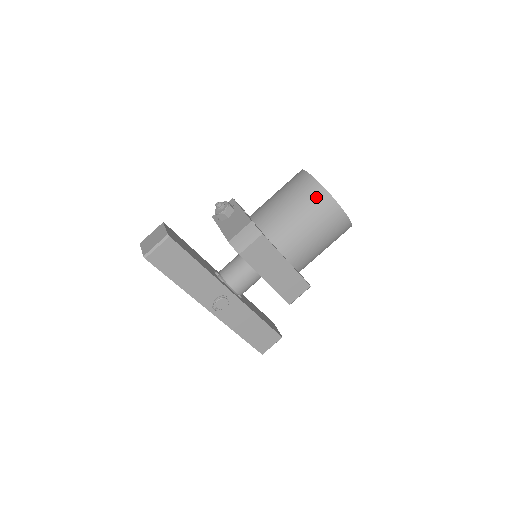
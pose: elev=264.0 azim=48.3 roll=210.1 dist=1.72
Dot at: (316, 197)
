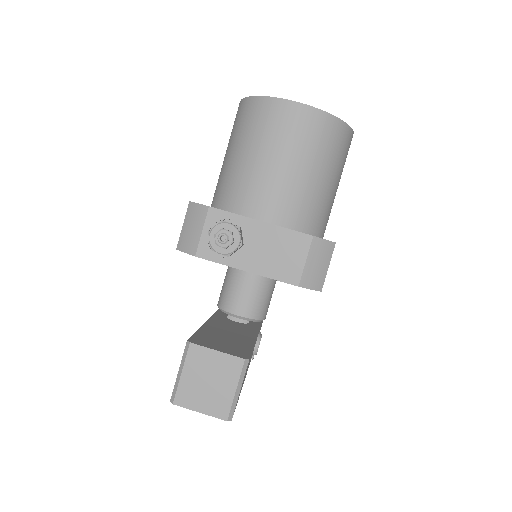
Dot at: (335, 138)
